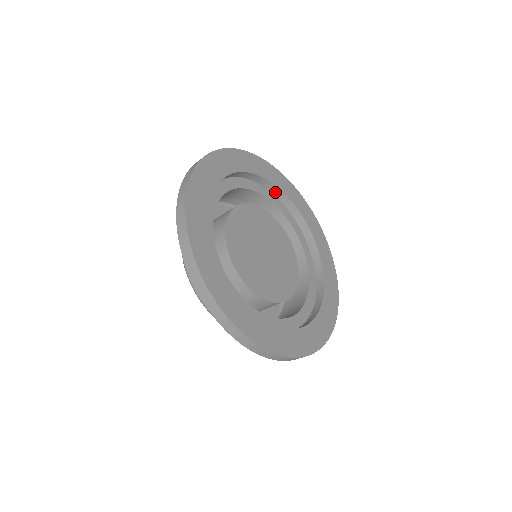
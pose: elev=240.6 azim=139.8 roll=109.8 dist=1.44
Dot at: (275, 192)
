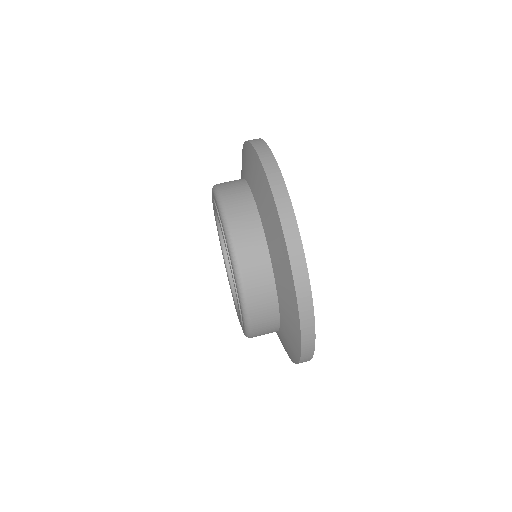
Dot at: occluded
